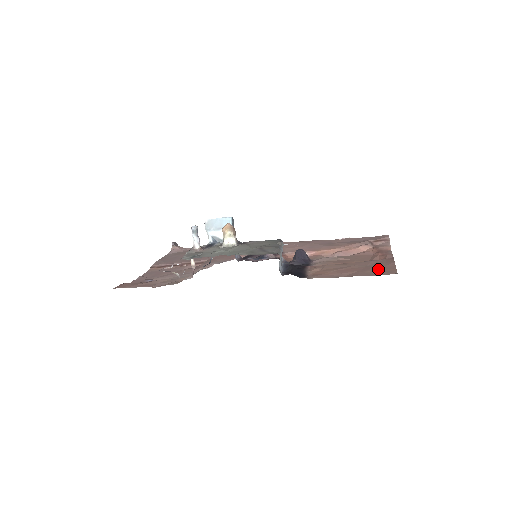
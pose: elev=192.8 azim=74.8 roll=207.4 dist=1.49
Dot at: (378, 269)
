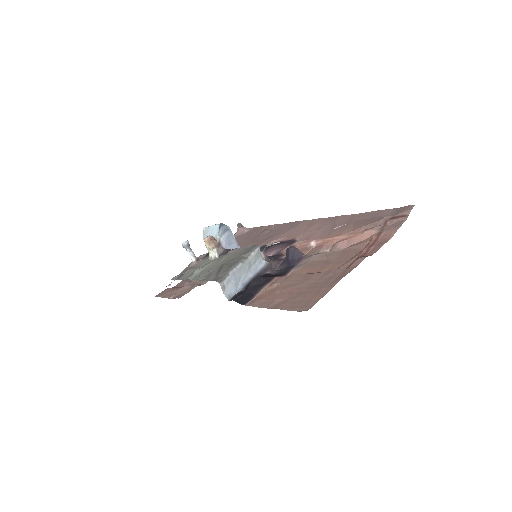
Dot at: (309, 295)
